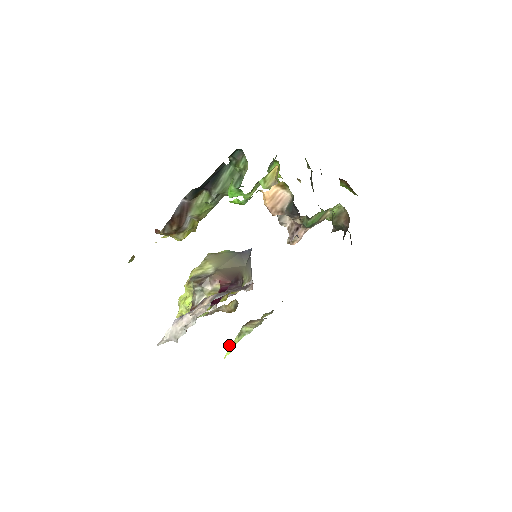
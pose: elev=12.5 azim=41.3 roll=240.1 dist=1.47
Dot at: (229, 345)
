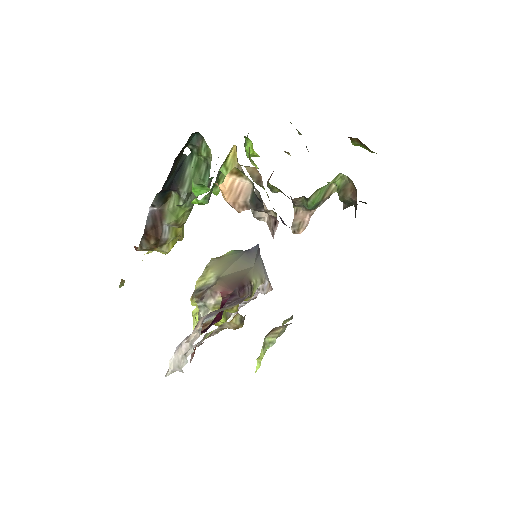
Dot at: (256, 359)
